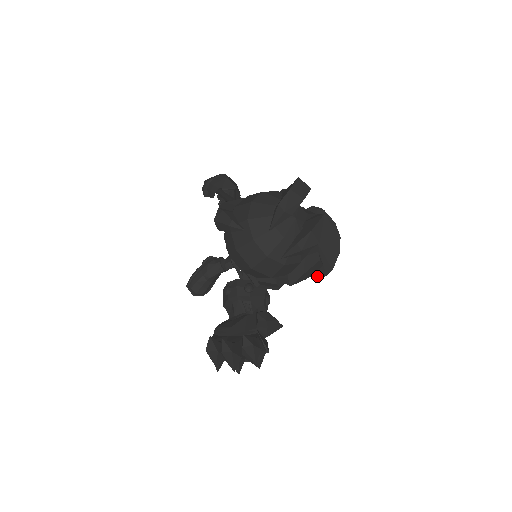
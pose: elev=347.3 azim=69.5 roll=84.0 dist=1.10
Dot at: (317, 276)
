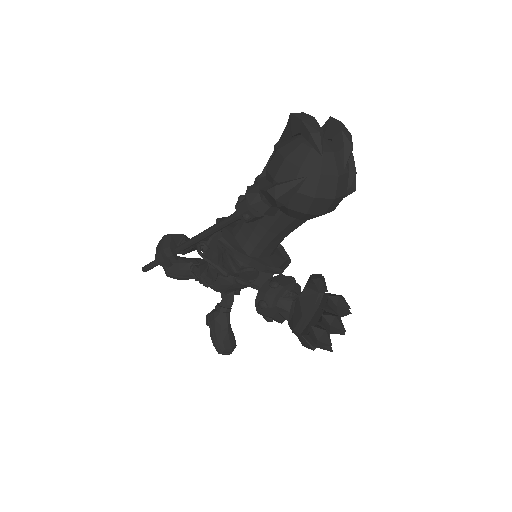
Dot at: occluded
